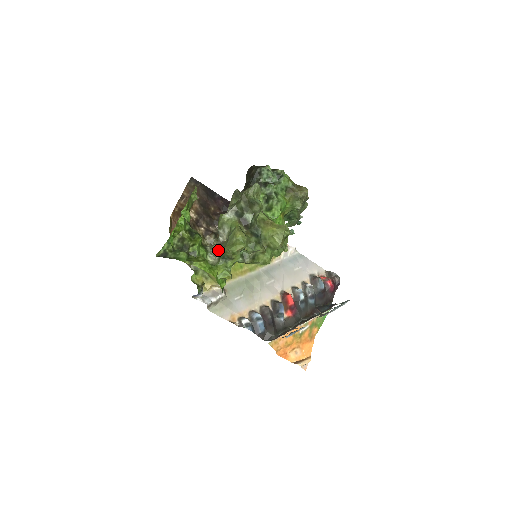
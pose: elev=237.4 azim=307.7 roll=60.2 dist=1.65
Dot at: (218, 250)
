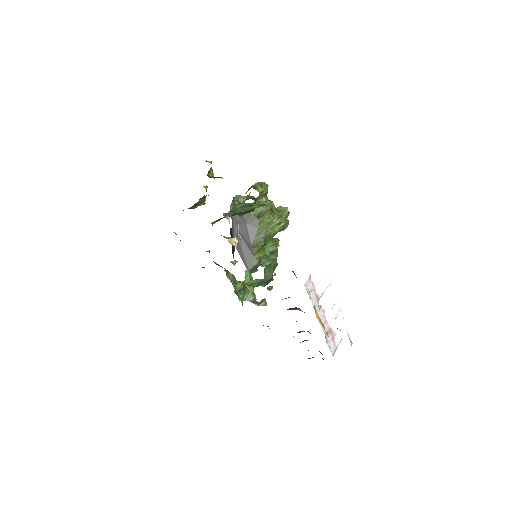
Dot at: occluded
